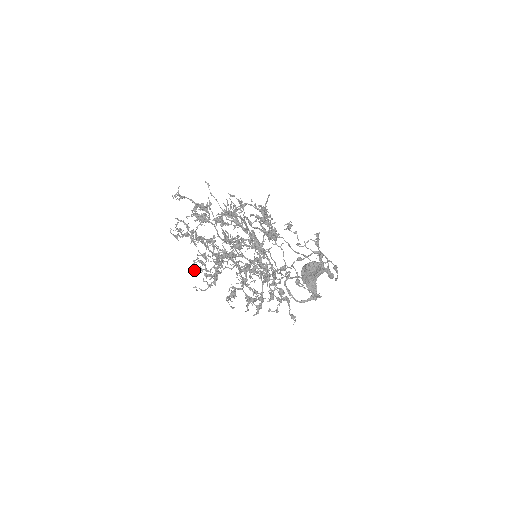
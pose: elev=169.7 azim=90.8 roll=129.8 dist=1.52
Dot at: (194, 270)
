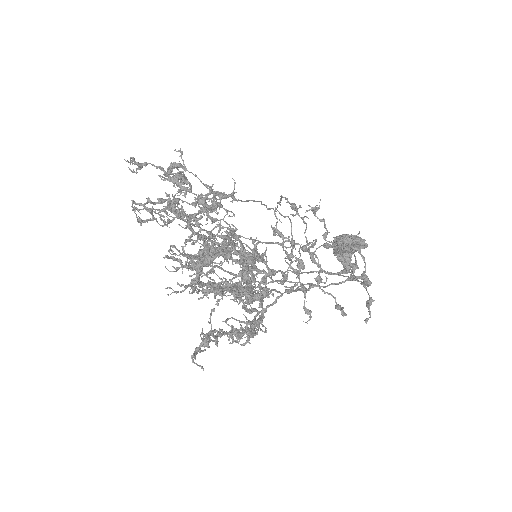
Dot at: (166, 268)
